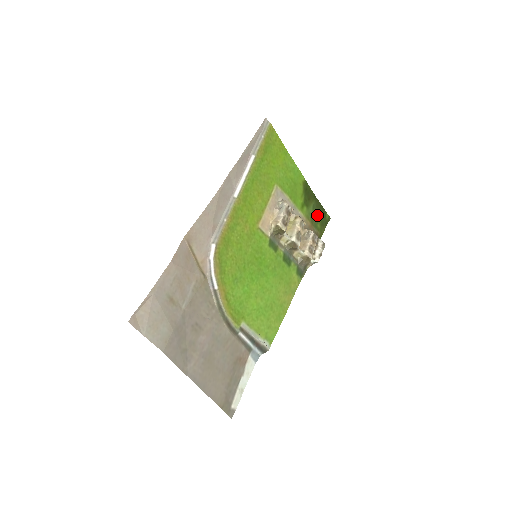
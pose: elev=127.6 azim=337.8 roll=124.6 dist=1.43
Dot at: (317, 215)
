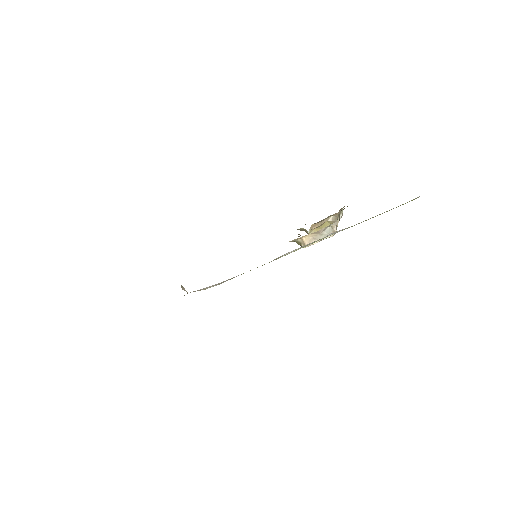
Dot at: occluded
